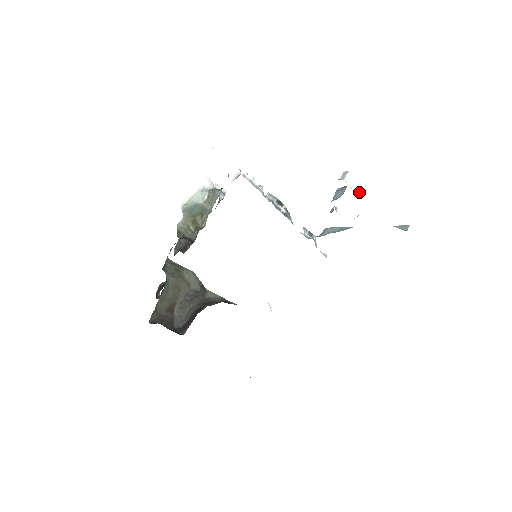
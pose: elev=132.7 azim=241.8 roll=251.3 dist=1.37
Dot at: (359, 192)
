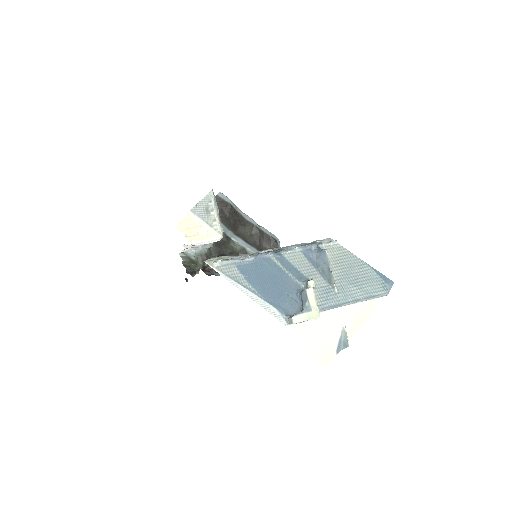
Dot at: occluded
